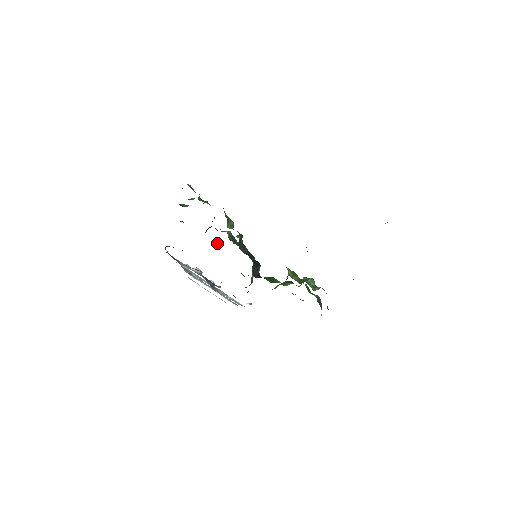
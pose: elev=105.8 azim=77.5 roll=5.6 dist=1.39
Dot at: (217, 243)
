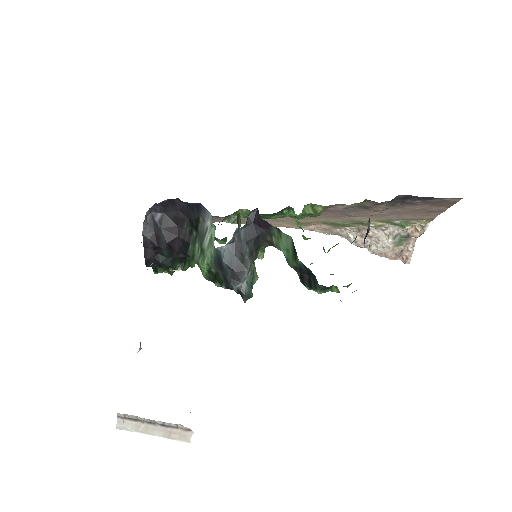
Dot at: occluded
